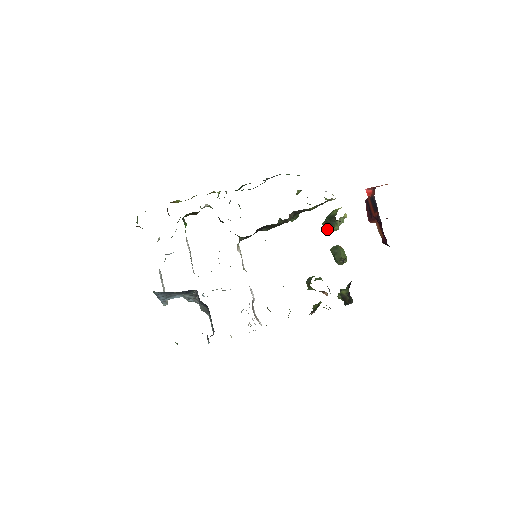
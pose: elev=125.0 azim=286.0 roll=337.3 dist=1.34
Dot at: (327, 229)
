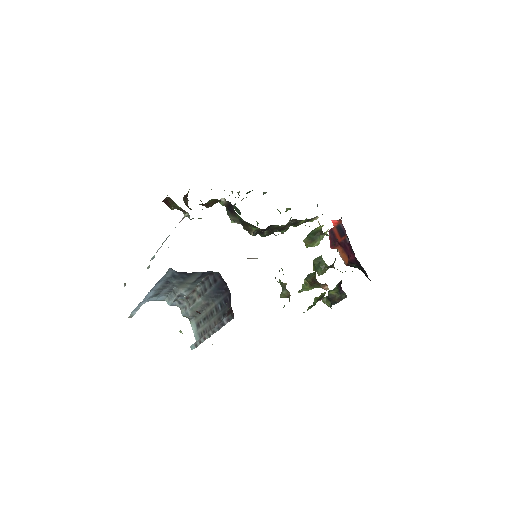
Dot at: (307, 245)
